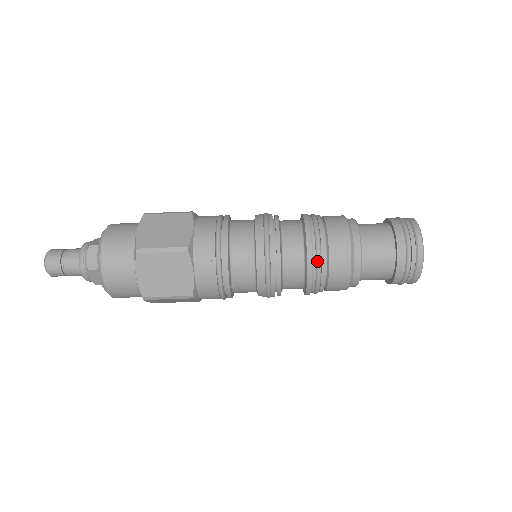
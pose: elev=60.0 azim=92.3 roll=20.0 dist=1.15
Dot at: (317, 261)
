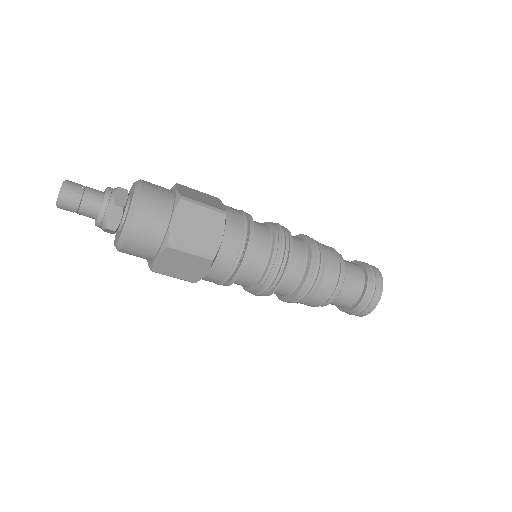
Dot at: (318, 262)
